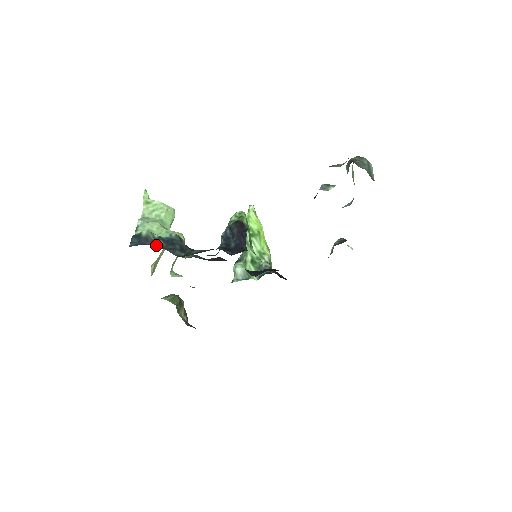
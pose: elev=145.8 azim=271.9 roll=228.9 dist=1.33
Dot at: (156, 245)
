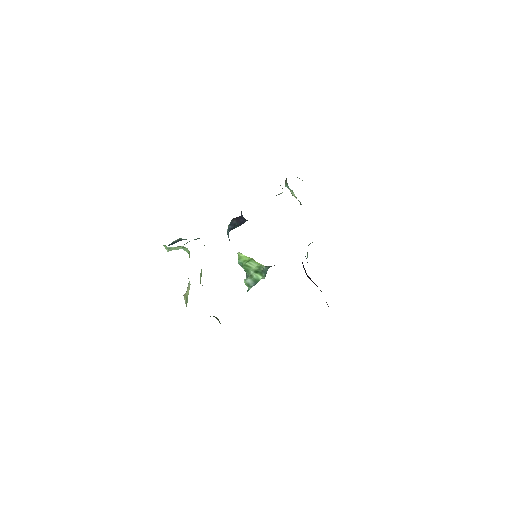
Dot at: occluded
